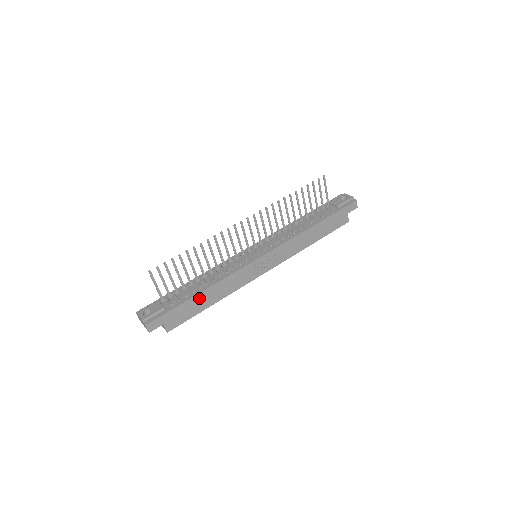
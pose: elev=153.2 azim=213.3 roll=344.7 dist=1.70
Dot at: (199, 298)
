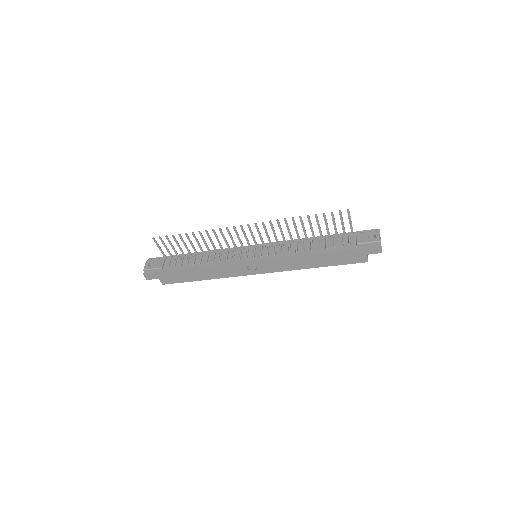
Dot at: (189, 272)
